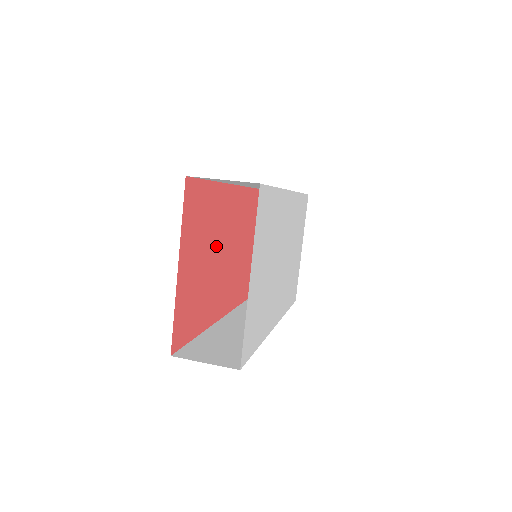
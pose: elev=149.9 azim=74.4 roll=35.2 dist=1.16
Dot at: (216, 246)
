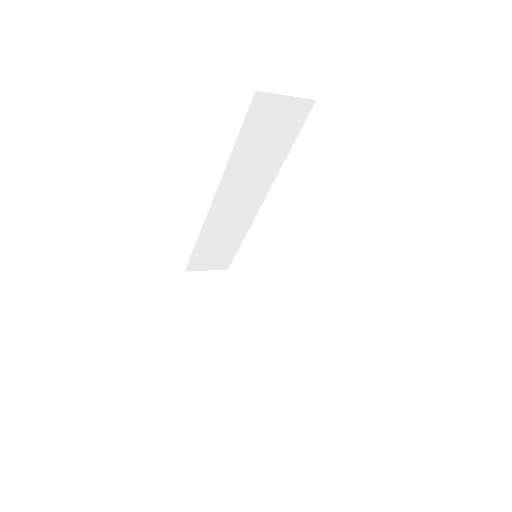
Dot at: occluded
